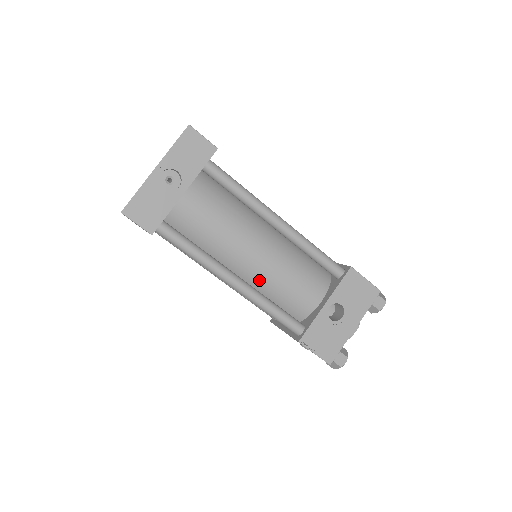
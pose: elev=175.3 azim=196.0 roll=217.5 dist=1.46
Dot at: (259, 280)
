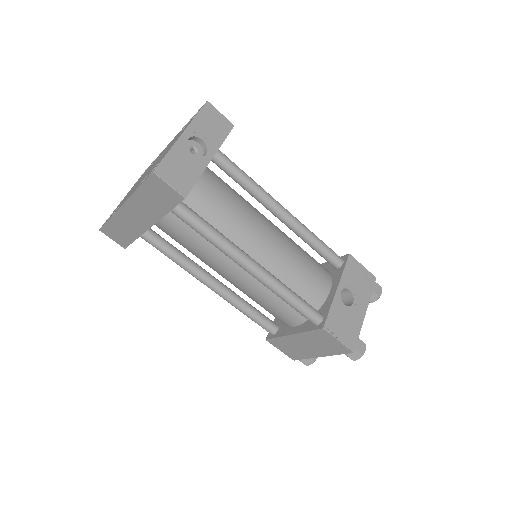
Dot at: (273, 269)
